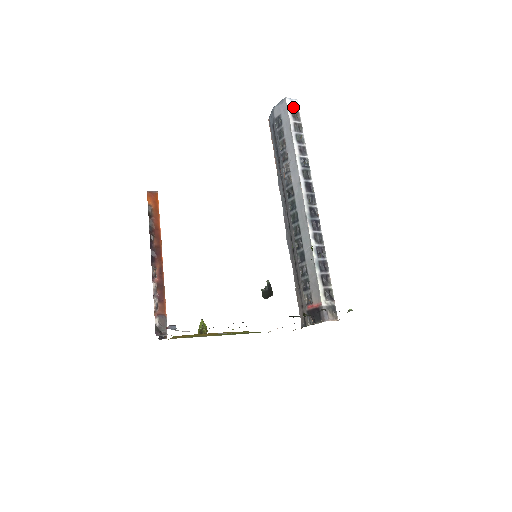
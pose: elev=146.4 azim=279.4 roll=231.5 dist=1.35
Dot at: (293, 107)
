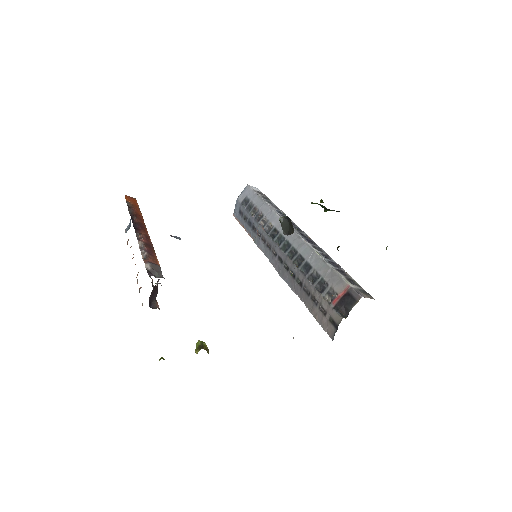
Dot at: (256, 190)
